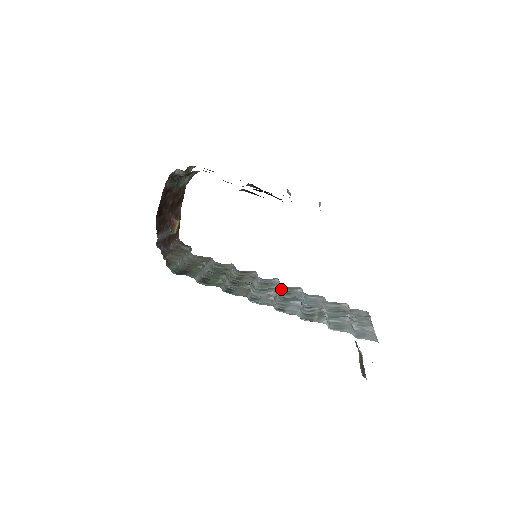
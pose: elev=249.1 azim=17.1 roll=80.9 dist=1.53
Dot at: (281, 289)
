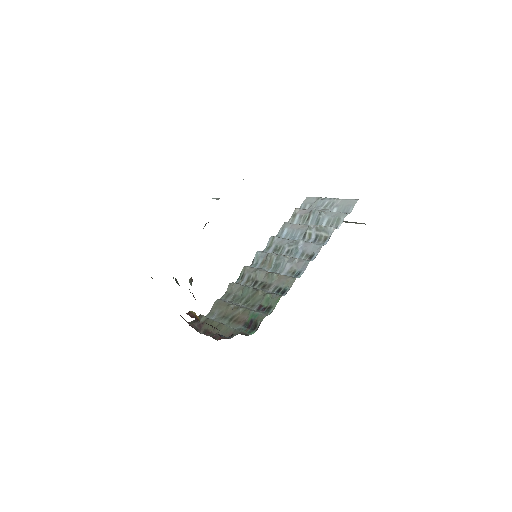
Dot at: (271, 252)
